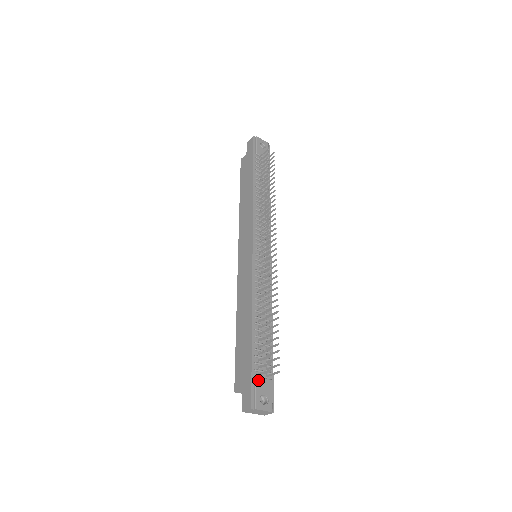
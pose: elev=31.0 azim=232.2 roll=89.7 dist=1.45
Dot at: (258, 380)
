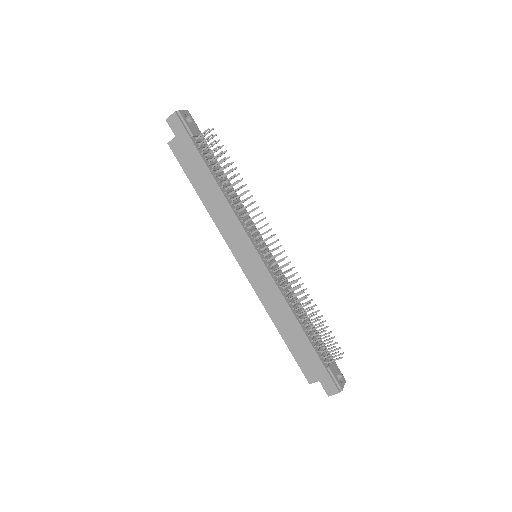
Dot at: (331, 368)
